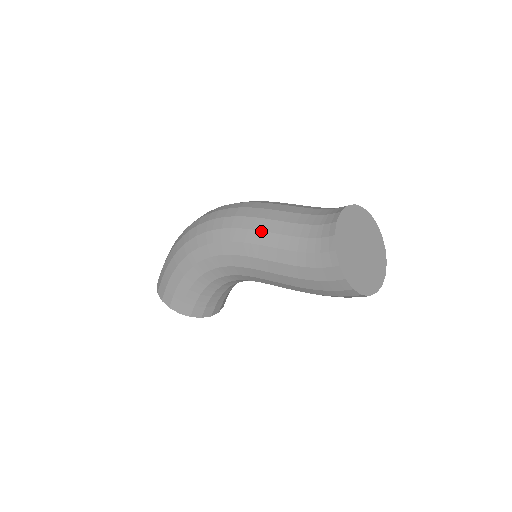
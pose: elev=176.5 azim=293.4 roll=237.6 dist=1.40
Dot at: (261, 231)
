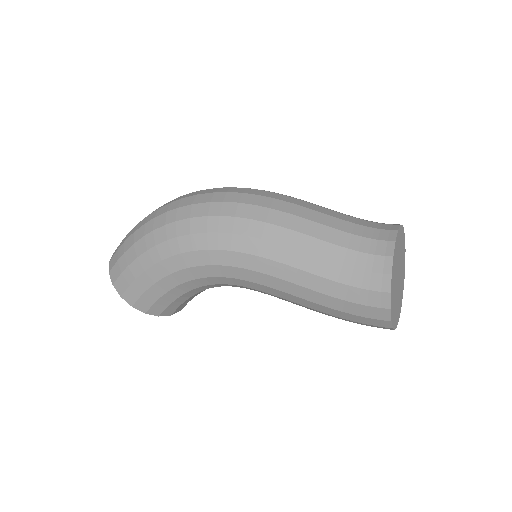
Dot at: (290, 248)
